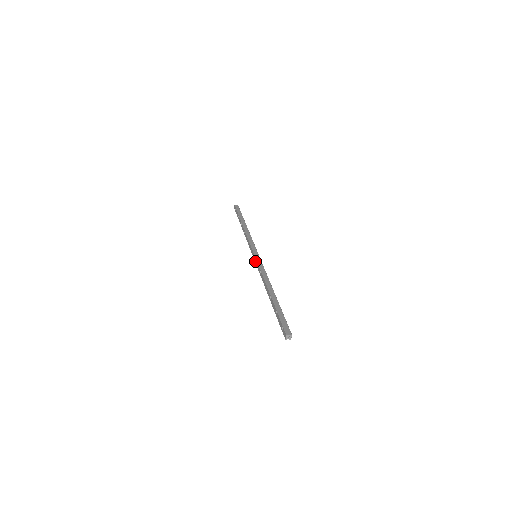
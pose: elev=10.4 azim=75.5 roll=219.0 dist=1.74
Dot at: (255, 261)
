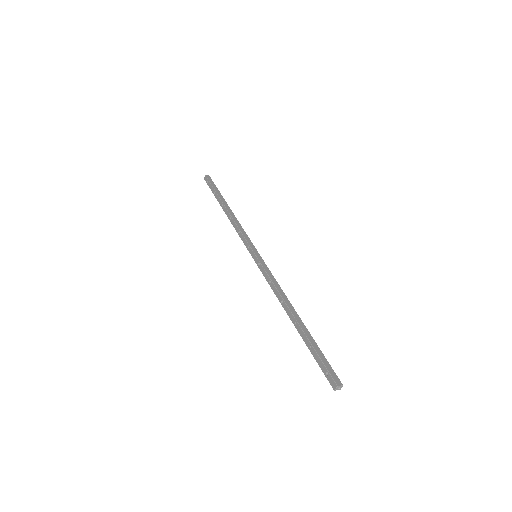
Dot at: (257, 264)
